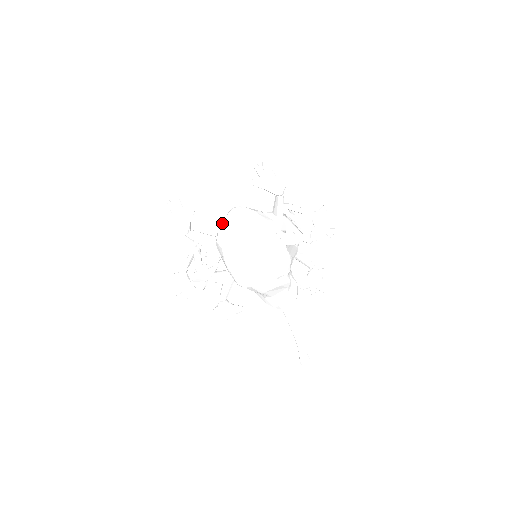
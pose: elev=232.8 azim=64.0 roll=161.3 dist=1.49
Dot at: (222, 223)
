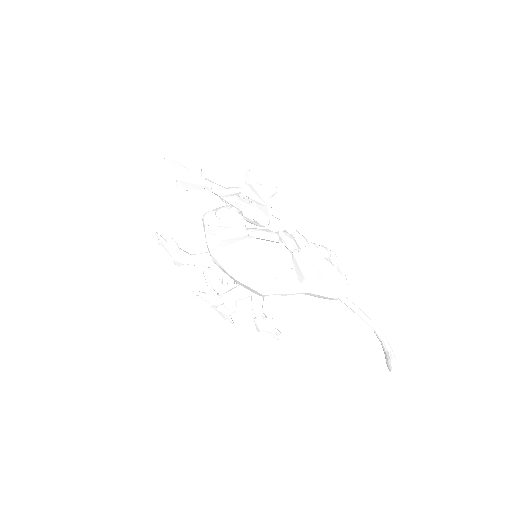
Dot at: occluded
